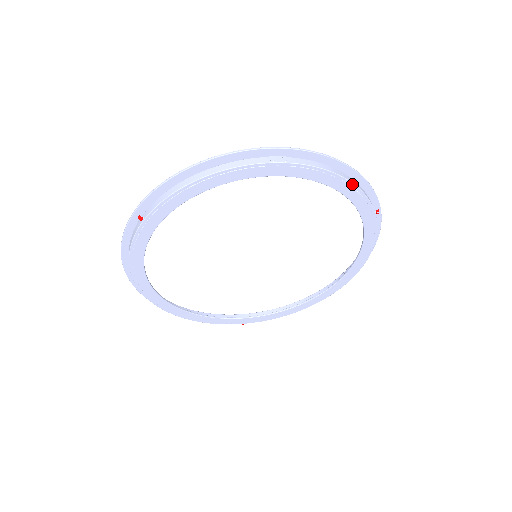
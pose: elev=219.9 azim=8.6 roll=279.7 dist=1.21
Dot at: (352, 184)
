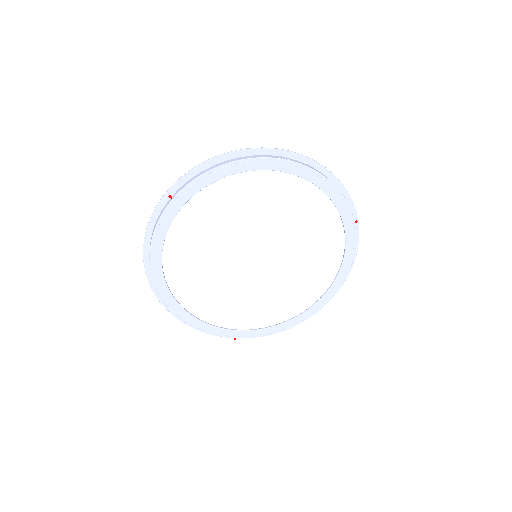
Dot at: (337, 189)
